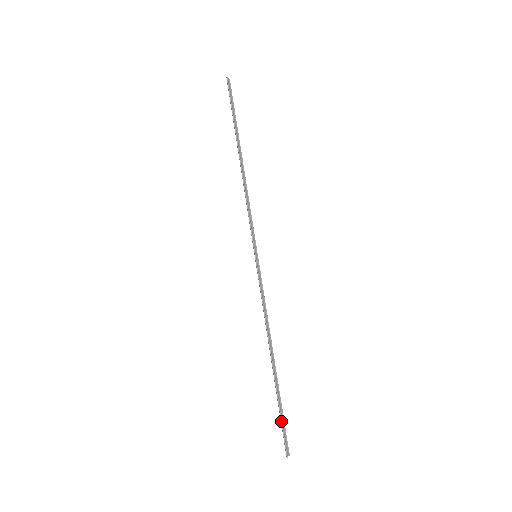
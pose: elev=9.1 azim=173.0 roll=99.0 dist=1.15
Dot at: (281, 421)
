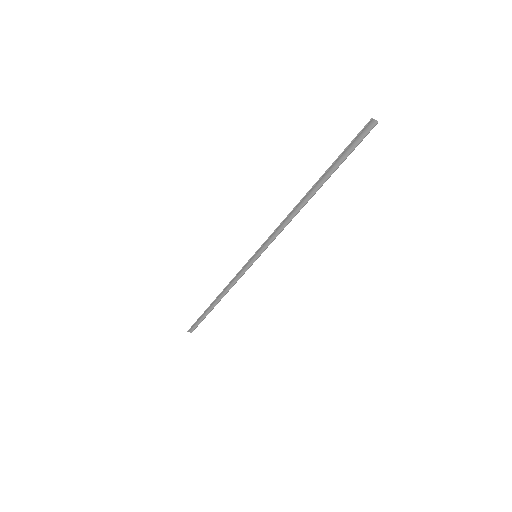
Dot at: (196, 321)
